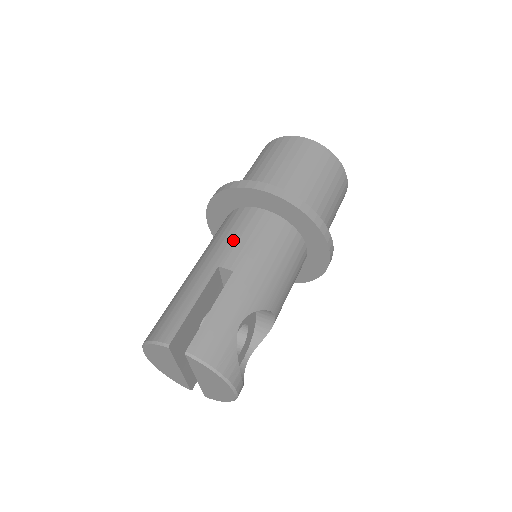
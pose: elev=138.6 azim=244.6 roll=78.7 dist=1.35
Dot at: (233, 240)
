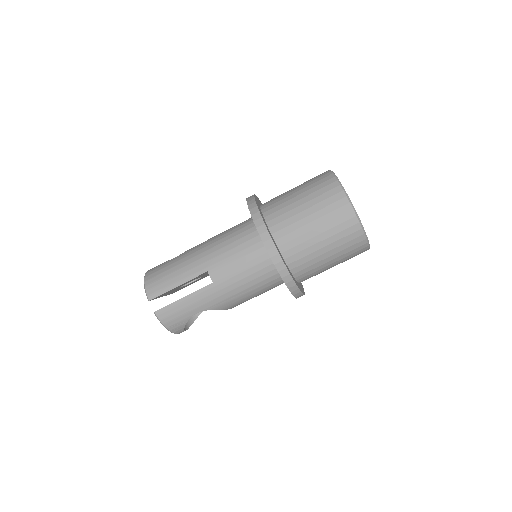
Dot at: (231, 258)
